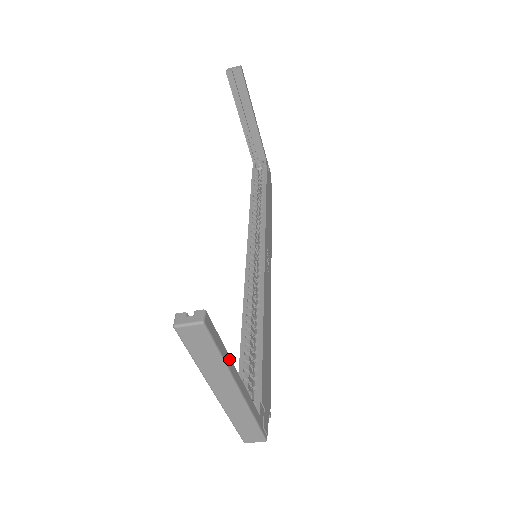
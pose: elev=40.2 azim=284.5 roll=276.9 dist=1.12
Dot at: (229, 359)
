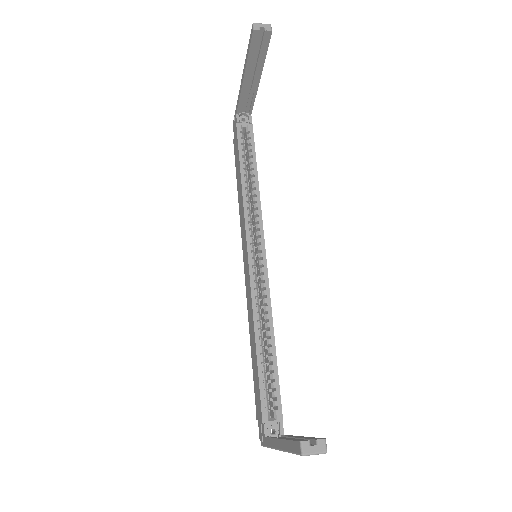
Dot at: occluded
